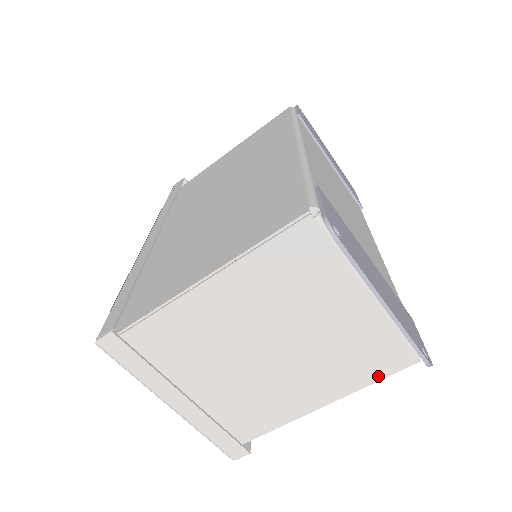
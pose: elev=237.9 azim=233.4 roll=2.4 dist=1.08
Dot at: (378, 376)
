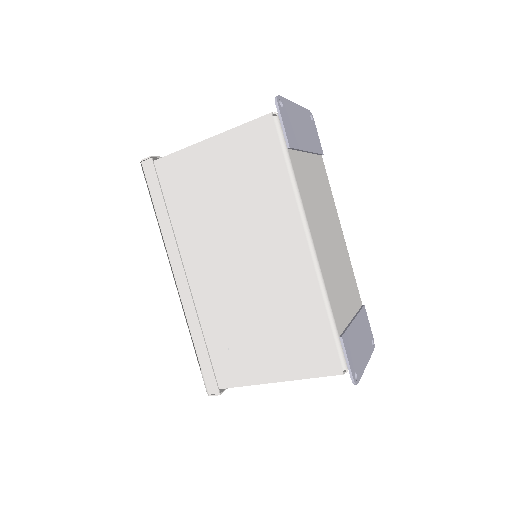
Dot at: occluded
